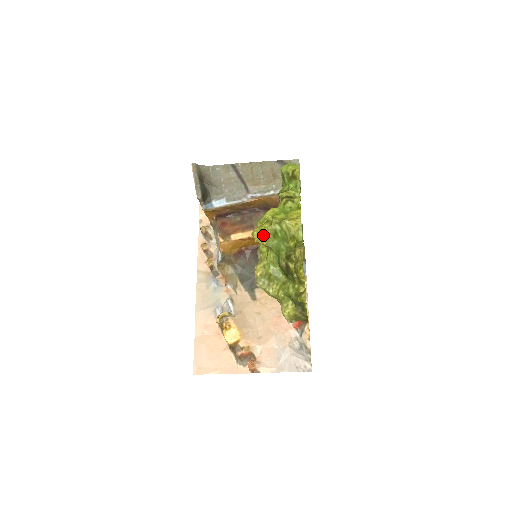
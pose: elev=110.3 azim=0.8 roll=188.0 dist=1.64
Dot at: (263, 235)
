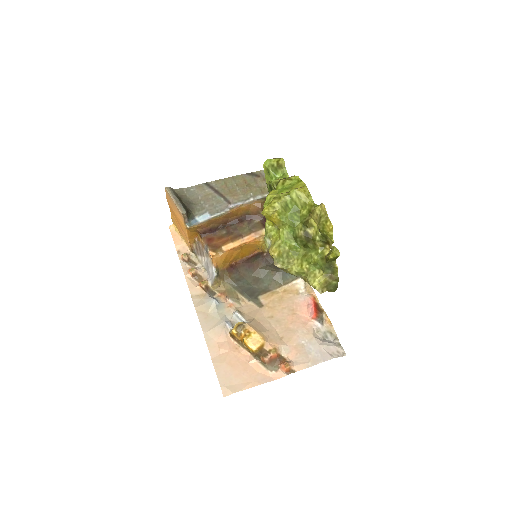
Dot at: (275, 210)
